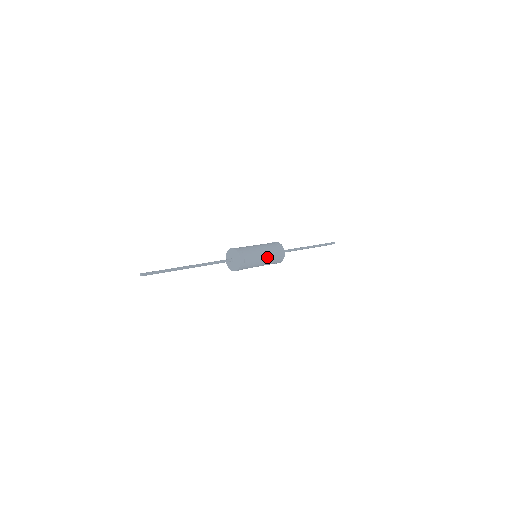
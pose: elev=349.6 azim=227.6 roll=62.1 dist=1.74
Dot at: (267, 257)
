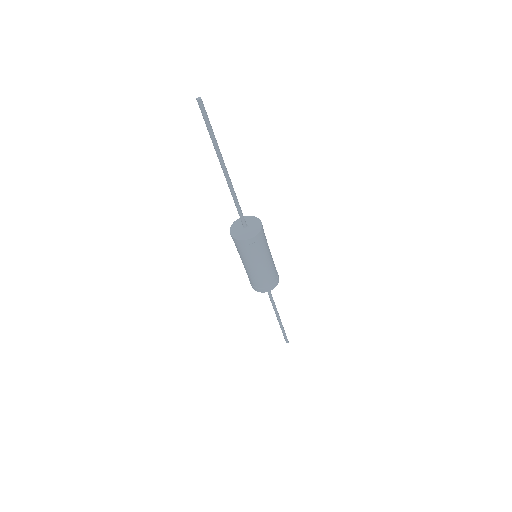
Dot at: (269, 265)
